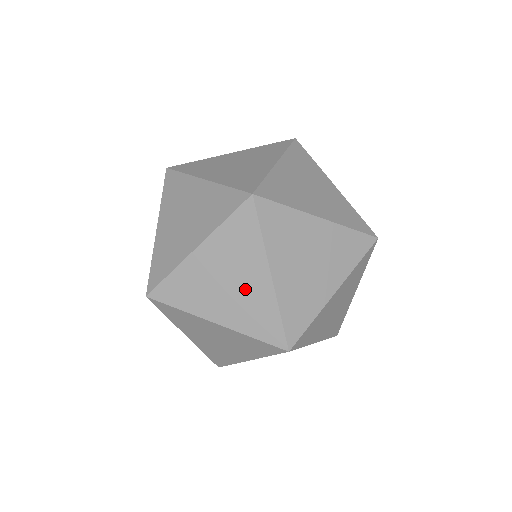
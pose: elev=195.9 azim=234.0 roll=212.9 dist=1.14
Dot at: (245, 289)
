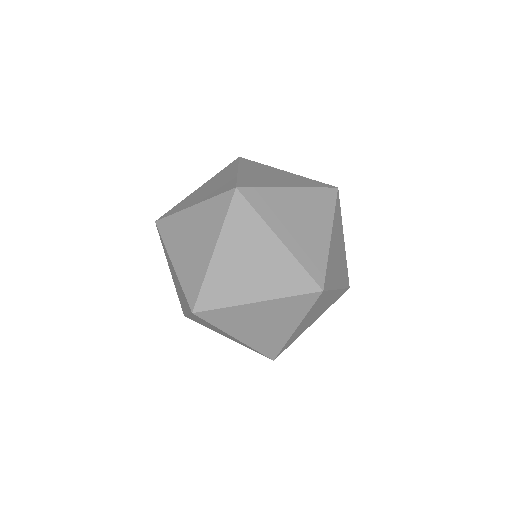
Dot at: (311, 232)
